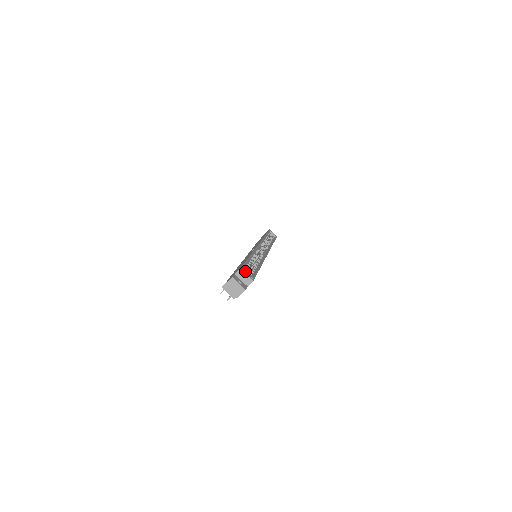
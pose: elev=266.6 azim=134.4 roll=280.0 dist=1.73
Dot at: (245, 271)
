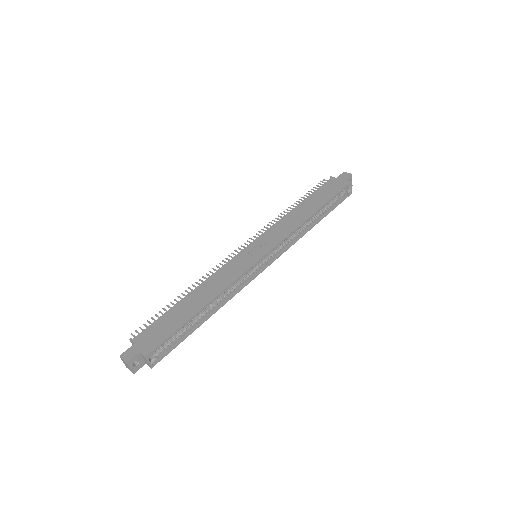
Dot at: (152, 355)
